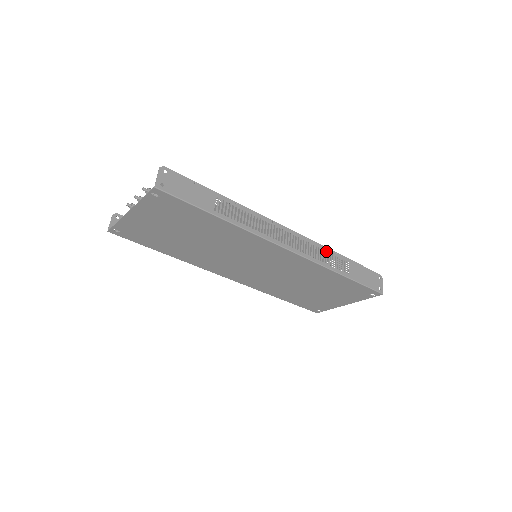
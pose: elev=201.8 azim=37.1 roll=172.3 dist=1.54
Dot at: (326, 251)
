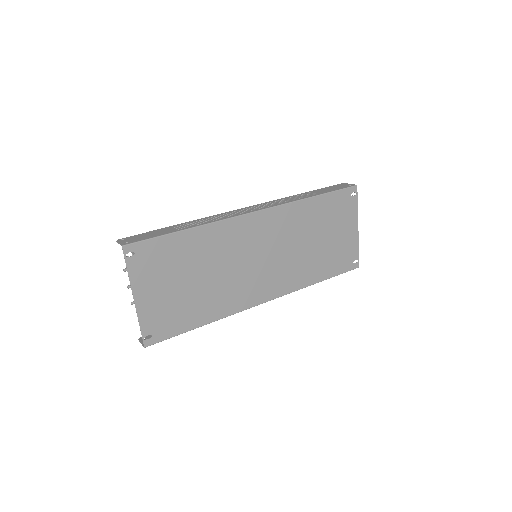
Dot at: (285, 199)
